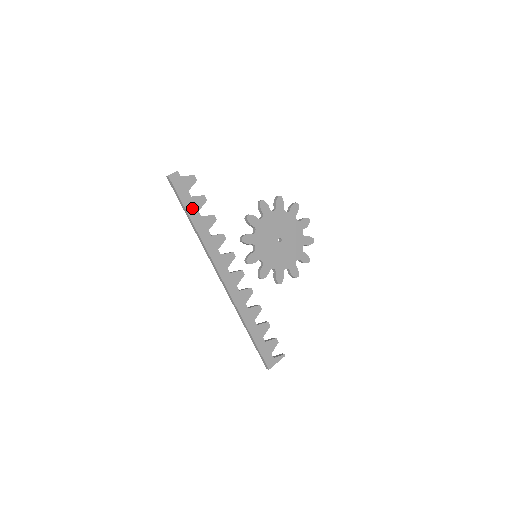
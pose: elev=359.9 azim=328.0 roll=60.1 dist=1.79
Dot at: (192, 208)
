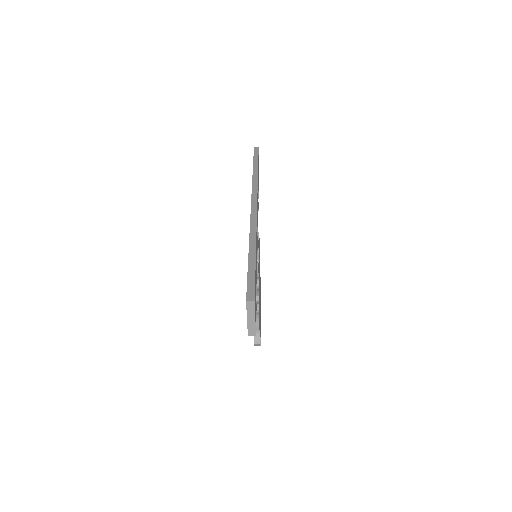
Dot at: (258, 169)
